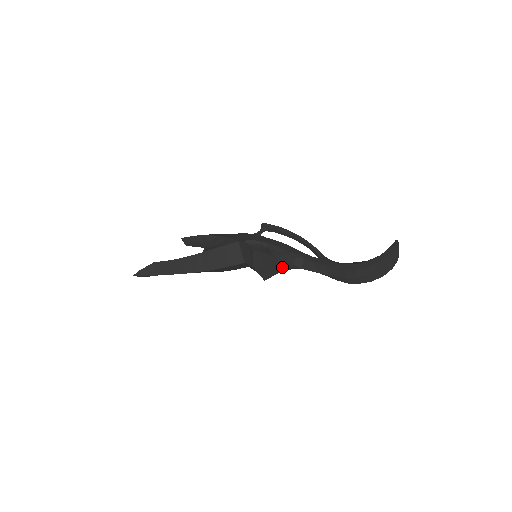
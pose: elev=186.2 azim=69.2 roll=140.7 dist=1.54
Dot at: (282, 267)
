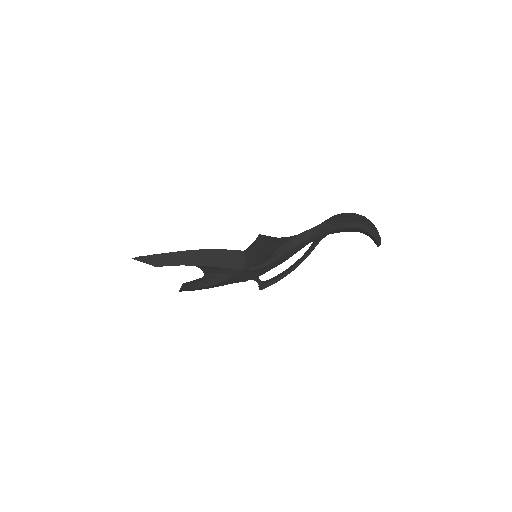
Dot at: (280, 243)
